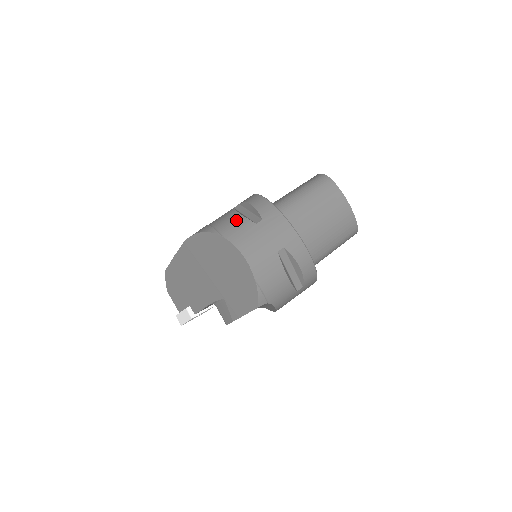
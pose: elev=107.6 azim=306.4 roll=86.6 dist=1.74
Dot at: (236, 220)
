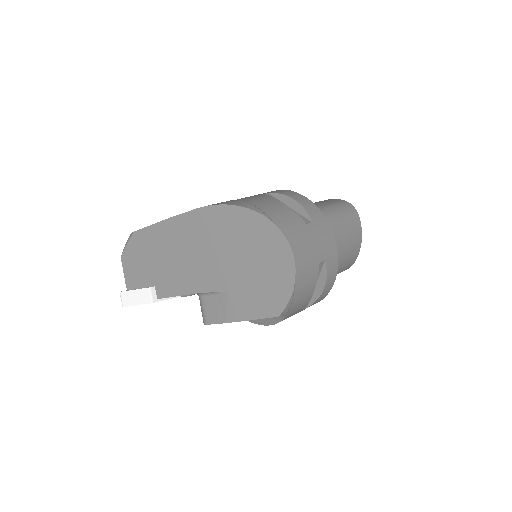
Dot at: (284, 210)
